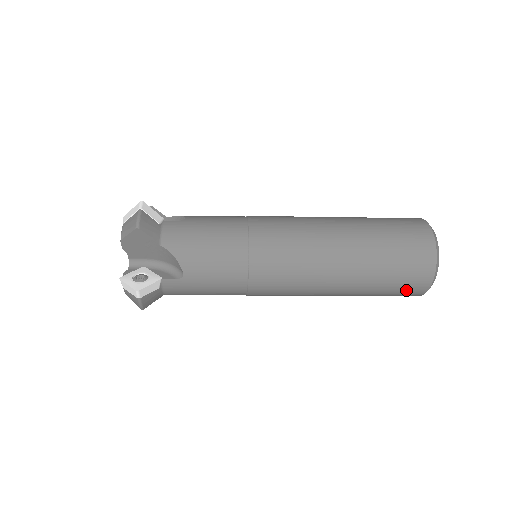
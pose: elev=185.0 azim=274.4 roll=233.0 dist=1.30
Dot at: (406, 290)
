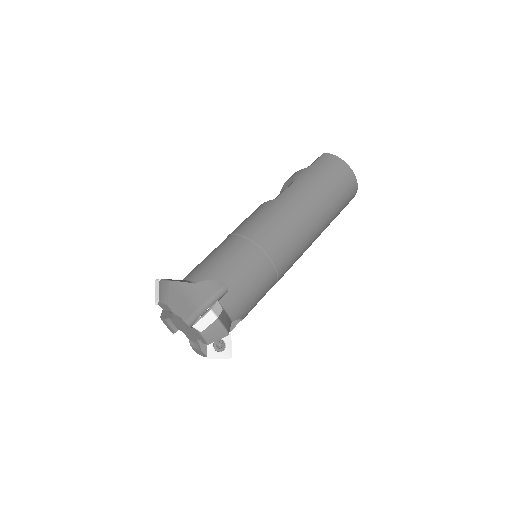
Dot at: occluded
